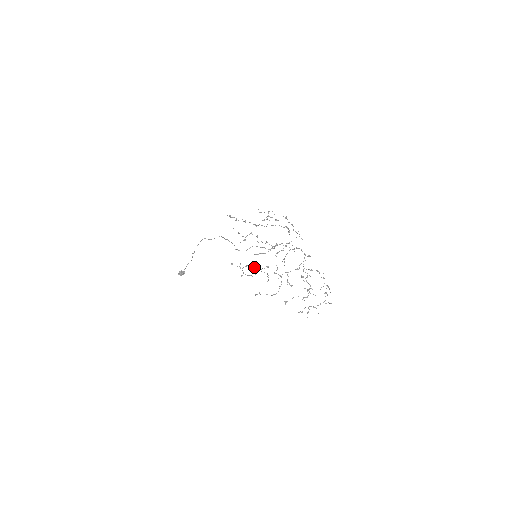
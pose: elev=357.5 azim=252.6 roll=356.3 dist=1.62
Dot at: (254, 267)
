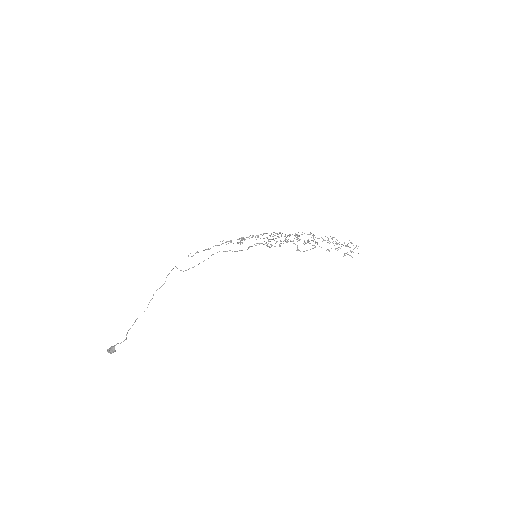
Dot at: (277, 241)
